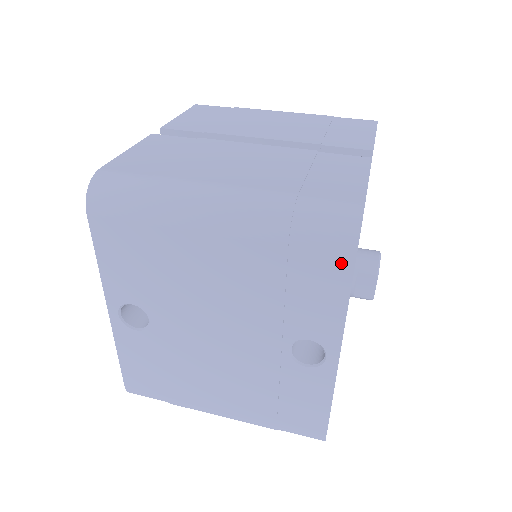
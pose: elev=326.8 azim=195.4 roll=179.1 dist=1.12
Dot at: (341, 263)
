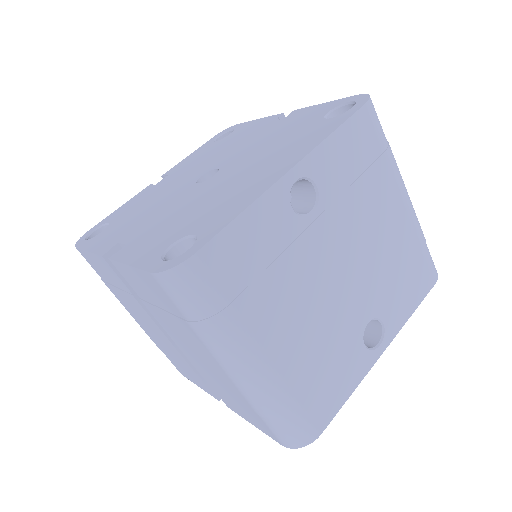
Dot at: (429, 282)
